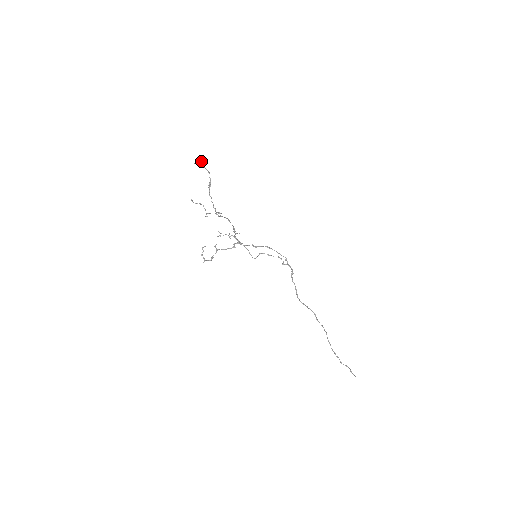
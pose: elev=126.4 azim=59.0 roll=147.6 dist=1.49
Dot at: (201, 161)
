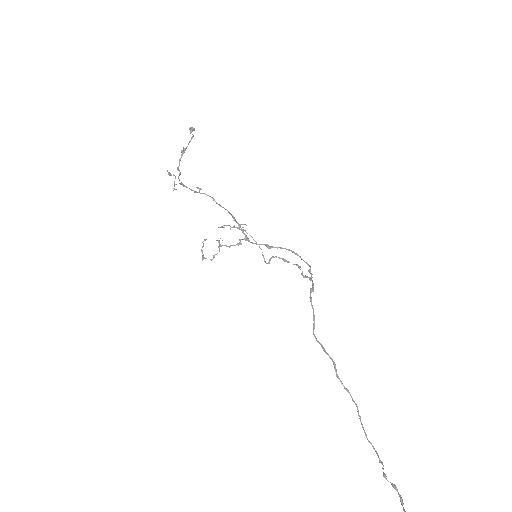
Dot at: (191, 127)
